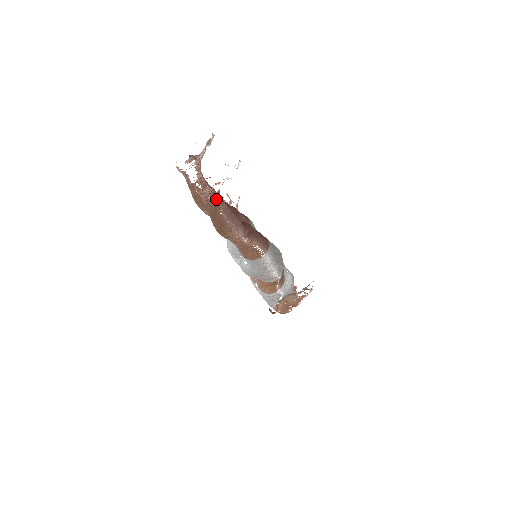
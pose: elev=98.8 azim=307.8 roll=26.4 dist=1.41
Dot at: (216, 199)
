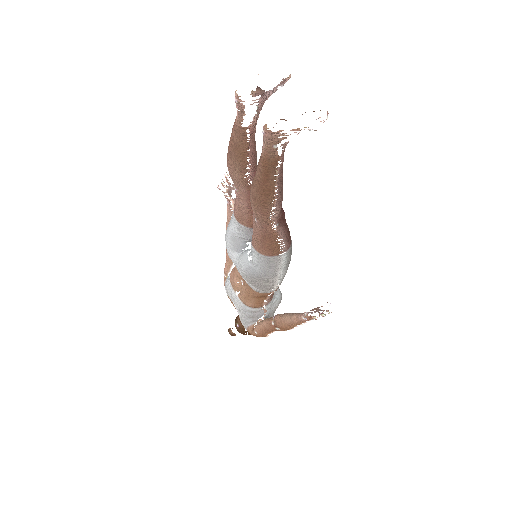
Dot at: (255, 162)
